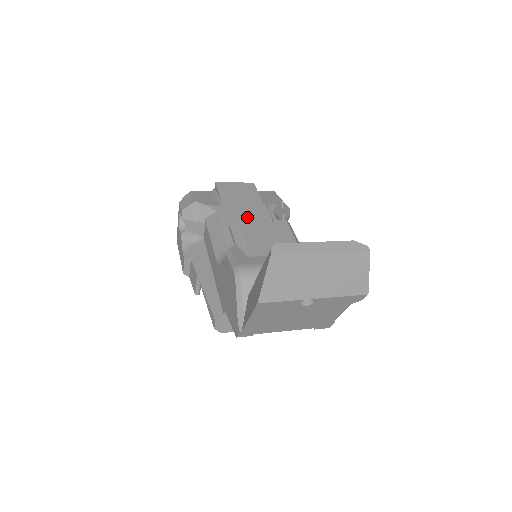
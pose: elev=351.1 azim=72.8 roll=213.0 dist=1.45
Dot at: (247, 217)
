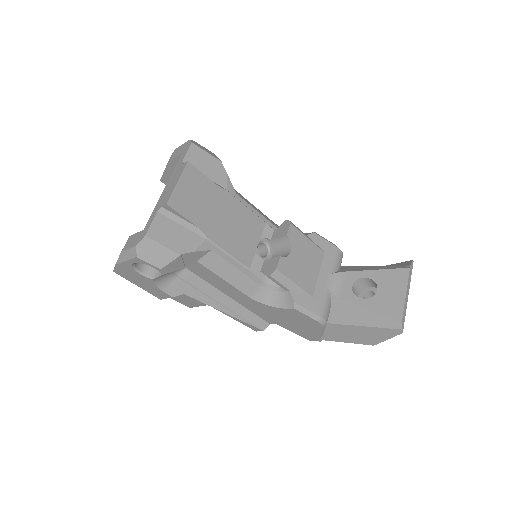
Dot at: (236, 229)
